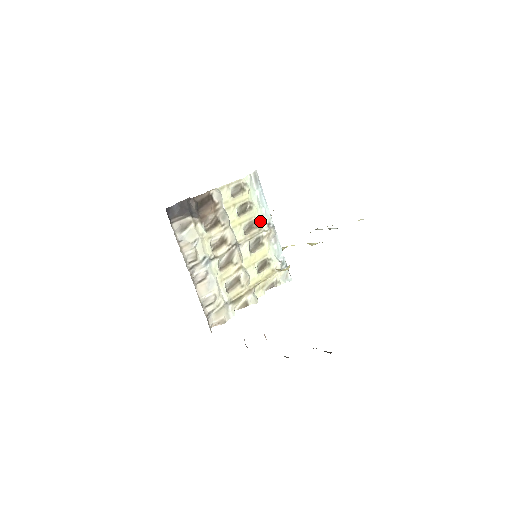
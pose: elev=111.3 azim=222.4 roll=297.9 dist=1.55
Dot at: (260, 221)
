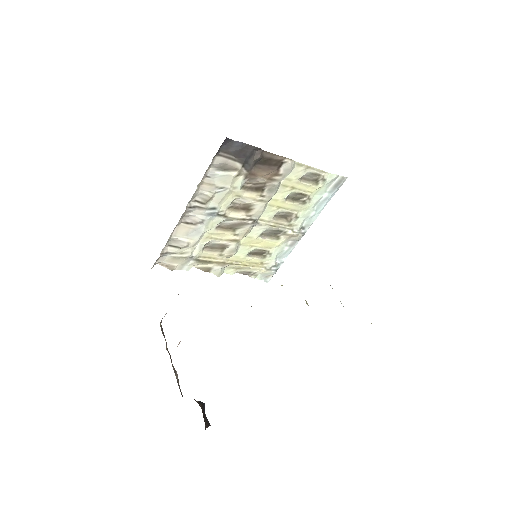
Dot at: (299, 219)
